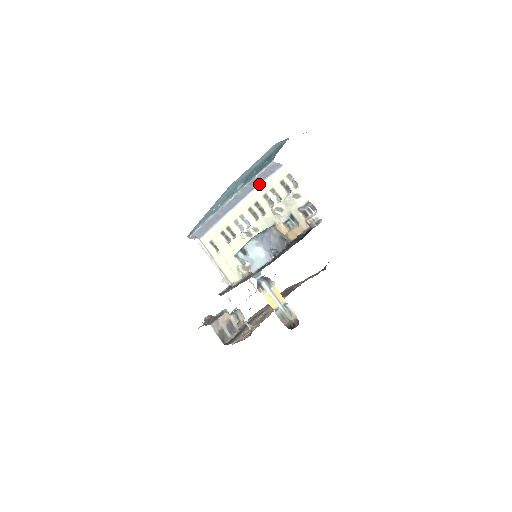
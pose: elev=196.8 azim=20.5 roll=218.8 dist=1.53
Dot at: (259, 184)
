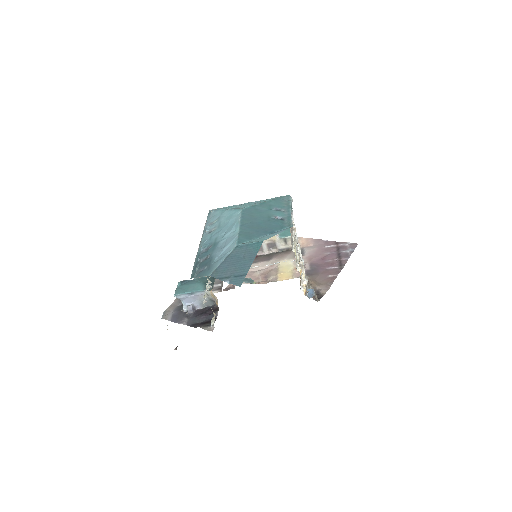
Dot at: occluded
